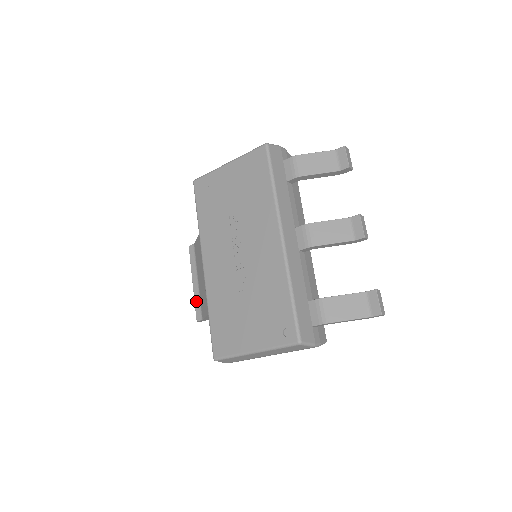
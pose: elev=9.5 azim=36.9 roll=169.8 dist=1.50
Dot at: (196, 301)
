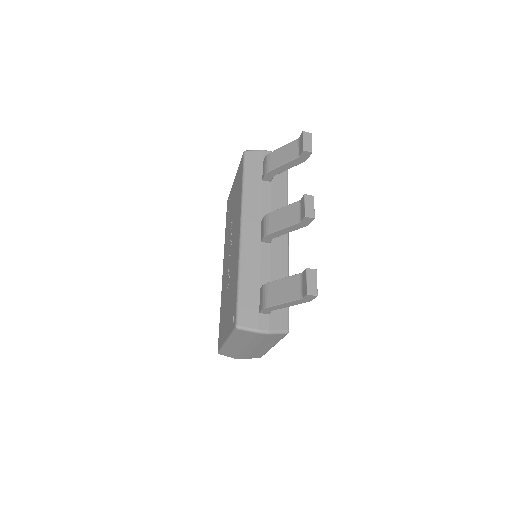
Dot at: occluded
